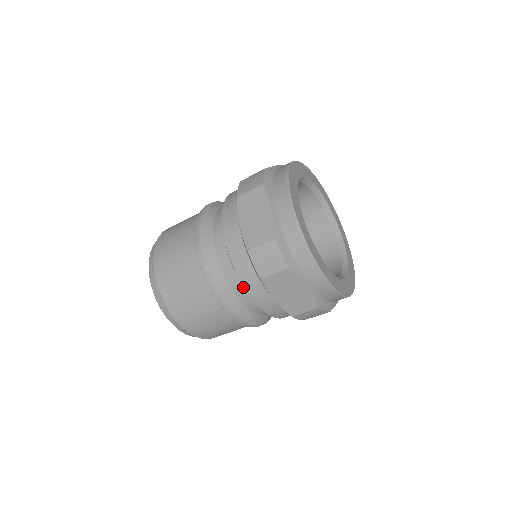
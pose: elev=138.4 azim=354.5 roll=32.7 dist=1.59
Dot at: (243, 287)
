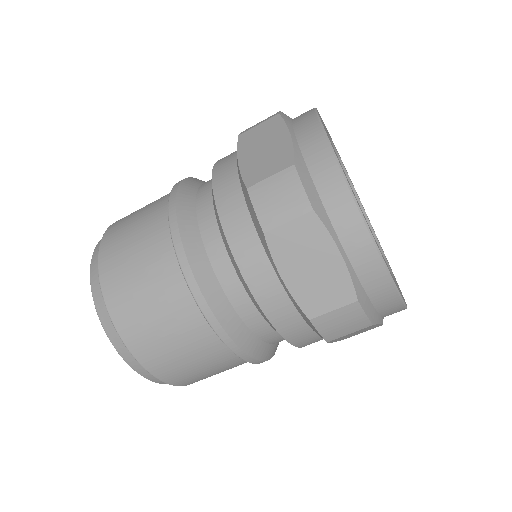
Dot at: (281, 336)
